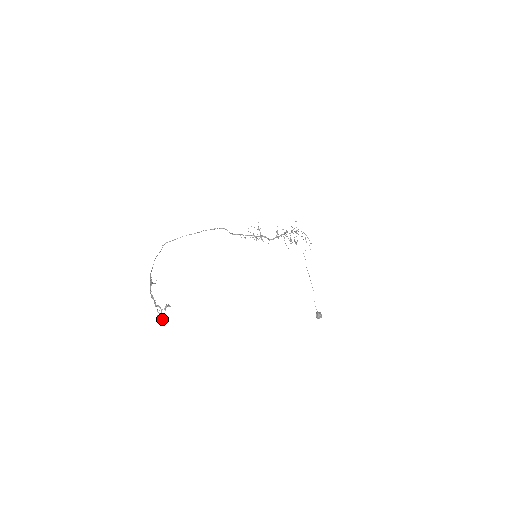
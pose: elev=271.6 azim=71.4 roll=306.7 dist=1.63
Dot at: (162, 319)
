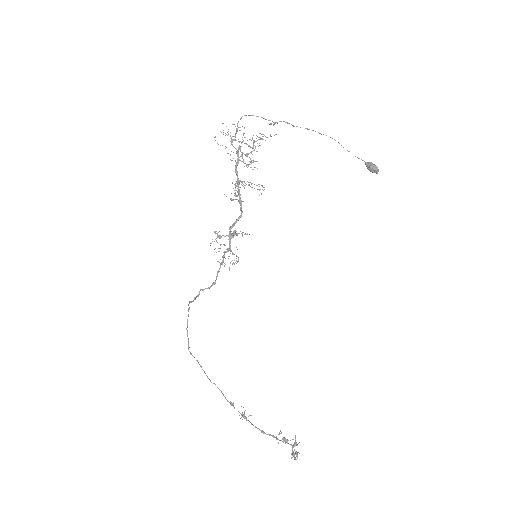
Dot at: occluded
